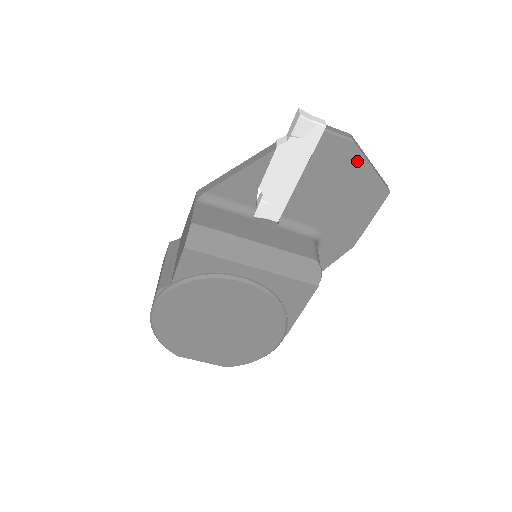
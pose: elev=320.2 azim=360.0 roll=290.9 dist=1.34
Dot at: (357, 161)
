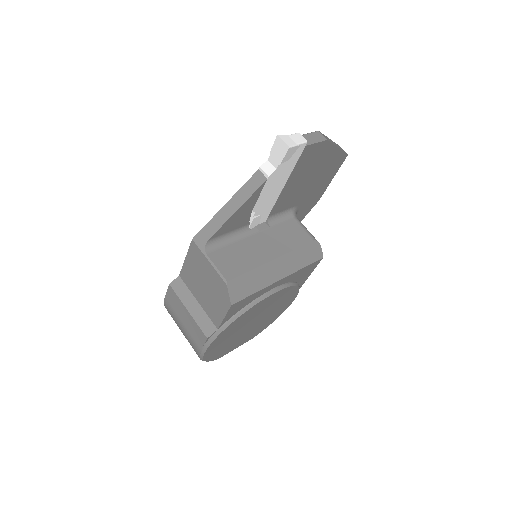
Dot at: (328, 150)
